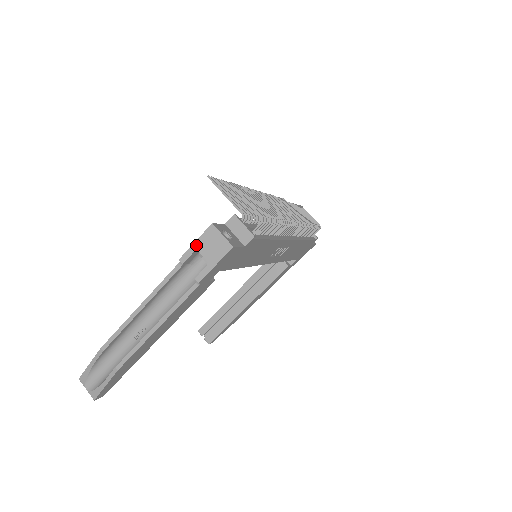
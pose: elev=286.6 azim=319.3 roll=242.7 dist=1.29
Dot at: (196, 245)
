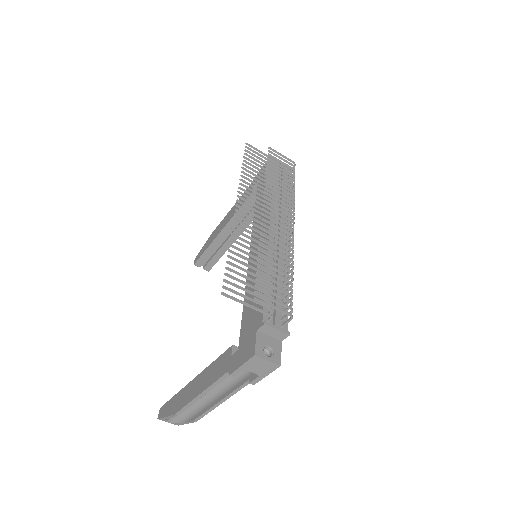
Dot at: (243, 368)
